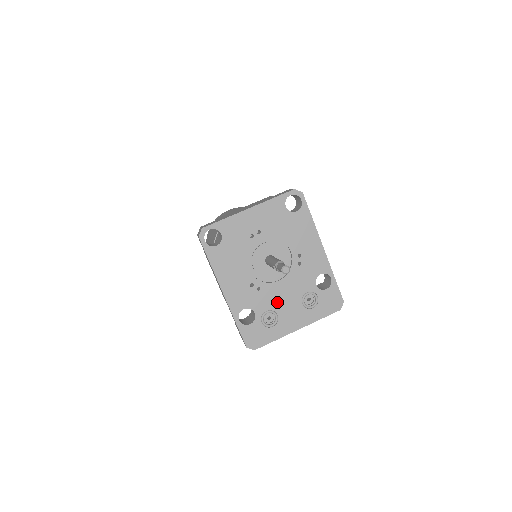
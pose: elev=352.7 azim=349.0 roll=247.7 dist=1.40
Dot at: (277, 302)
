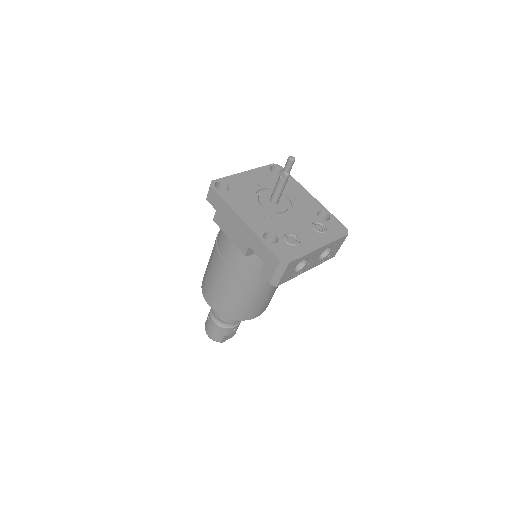
Dot at: (292, 228)
